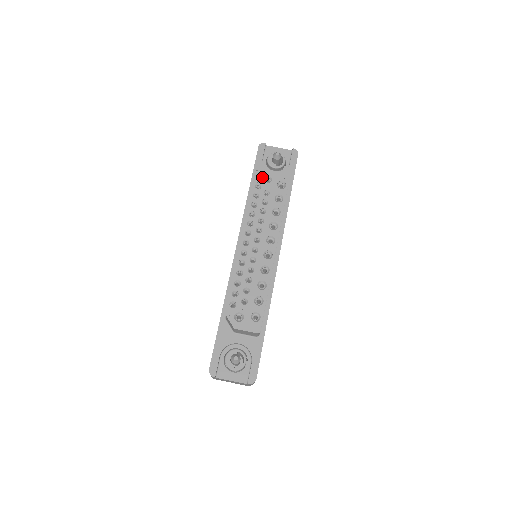
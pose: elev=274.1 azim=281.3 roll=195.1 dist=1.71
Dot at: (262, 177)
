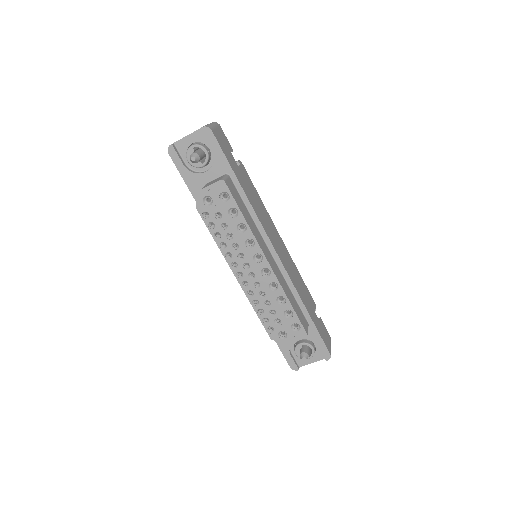
Dot at: (201, 203)
